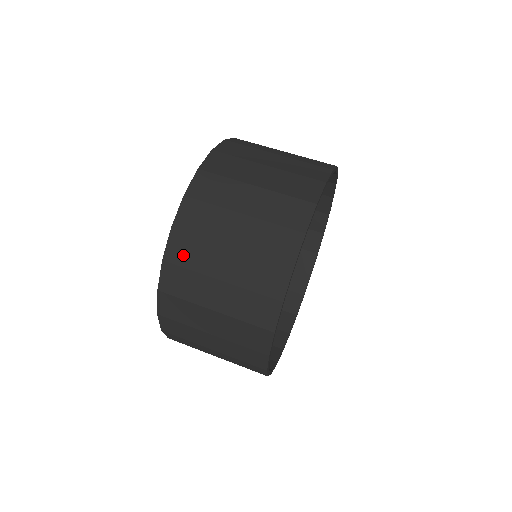
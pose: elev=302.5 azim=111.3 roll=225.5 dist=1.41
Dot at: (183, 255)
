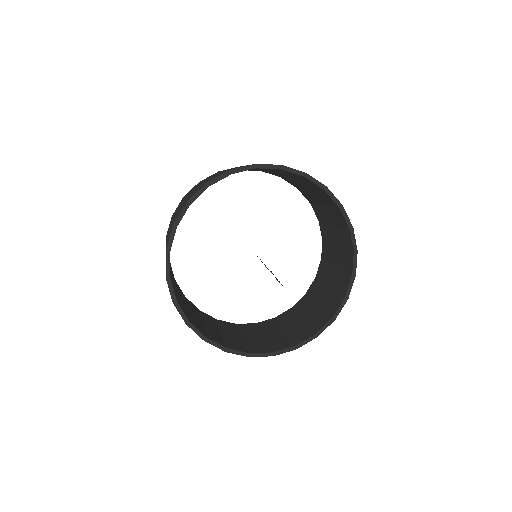
Dot at: occluded
